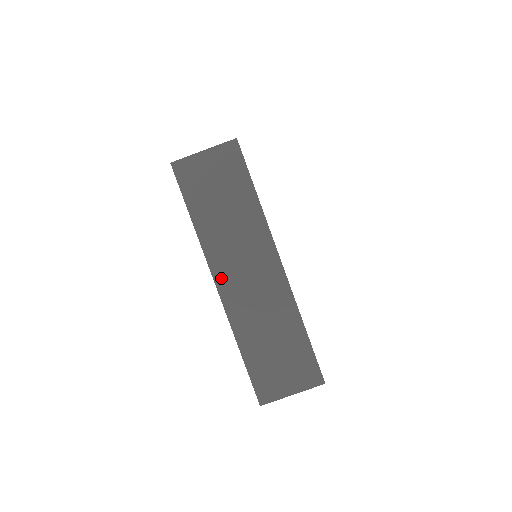
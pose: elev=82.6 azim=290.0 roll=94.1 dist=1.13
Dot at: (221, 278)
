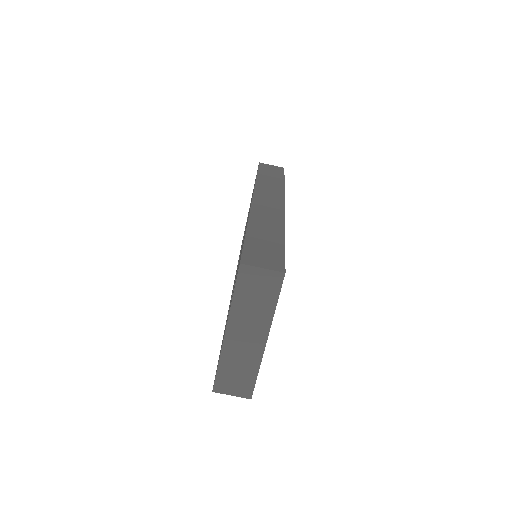
Dot at: (230, 331)
